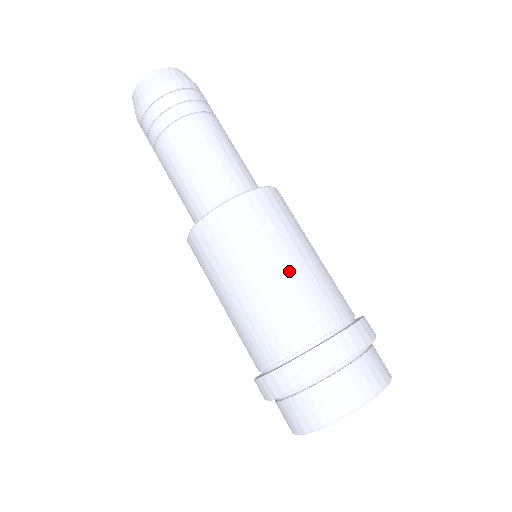
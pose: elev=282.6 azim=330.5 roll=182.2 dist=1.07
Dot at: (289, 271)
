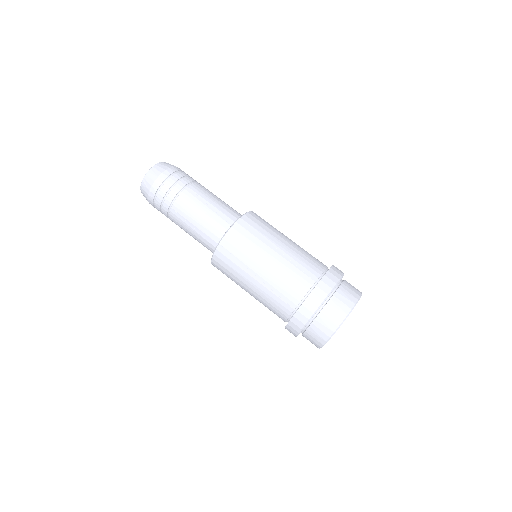
Dot at: (272, 266)
